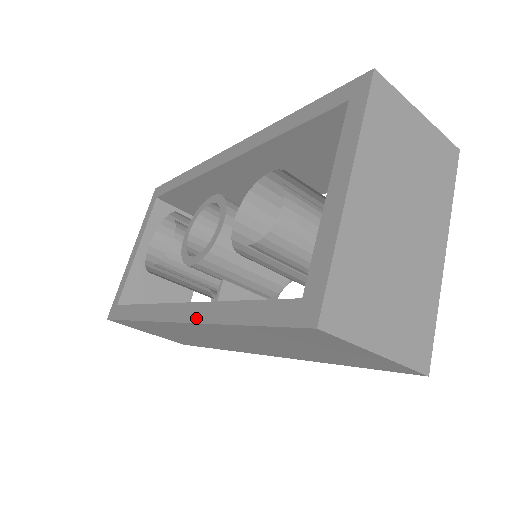
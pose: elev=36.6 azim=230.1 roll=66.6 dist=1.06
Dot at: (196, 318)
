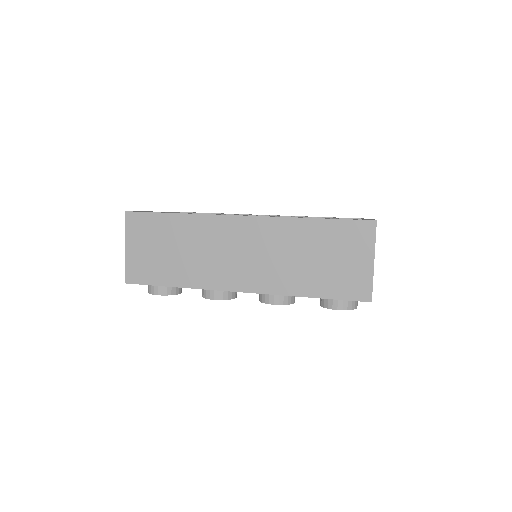
Dot at: (272, 216)
